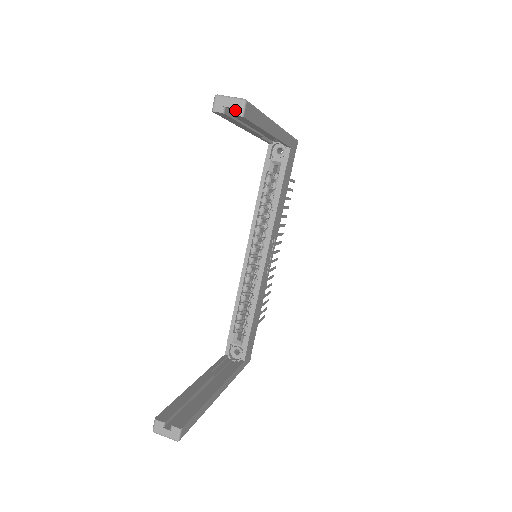
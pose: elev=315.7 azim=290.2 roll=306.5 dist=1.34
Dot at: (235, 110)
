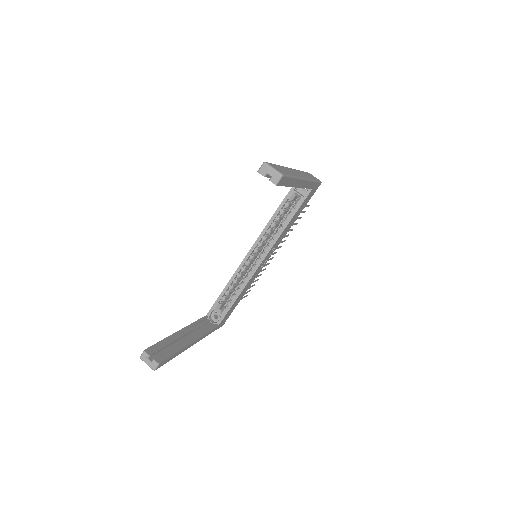
Dot at: (273, 179)
